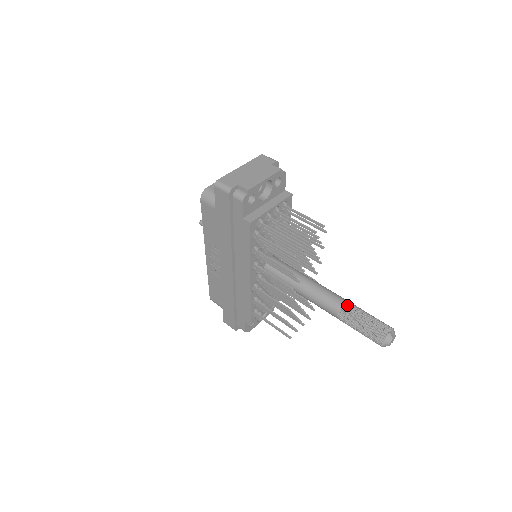
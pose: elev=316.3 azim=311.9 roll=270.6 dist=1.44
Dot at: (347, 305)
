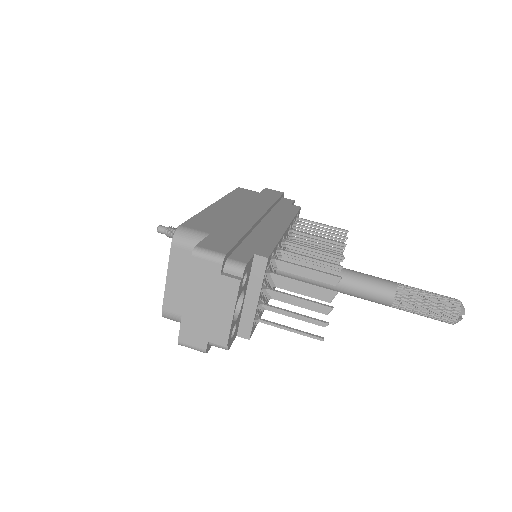
Dot at: (397, 301)
